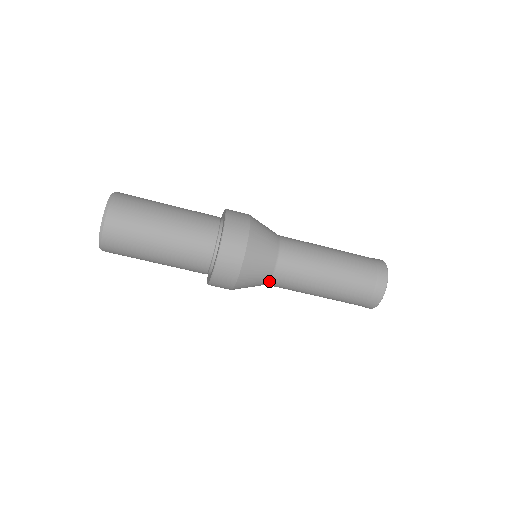
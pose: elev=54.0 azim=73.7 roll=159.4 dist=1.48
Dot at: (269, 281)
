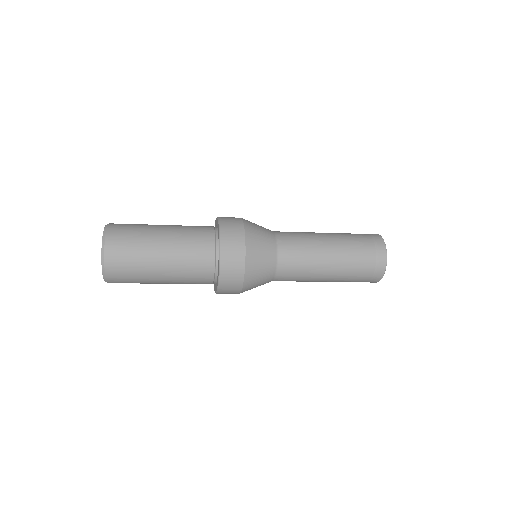
Dot at: occluded
